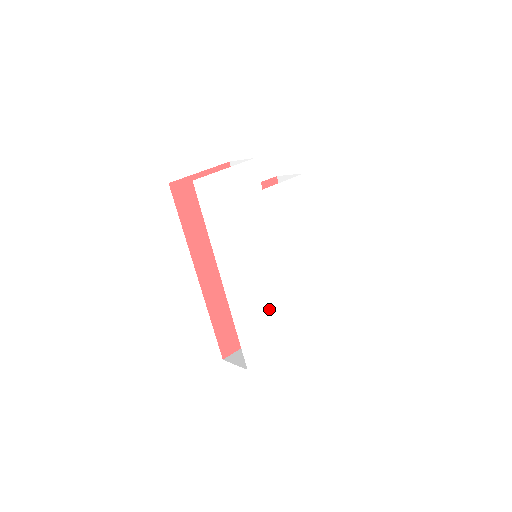
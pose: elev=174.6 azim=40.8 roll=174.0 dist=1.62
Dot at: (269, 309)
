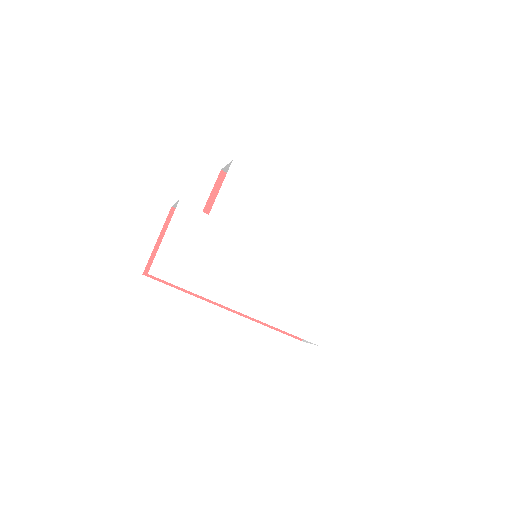
Dot at: (299, 289)
